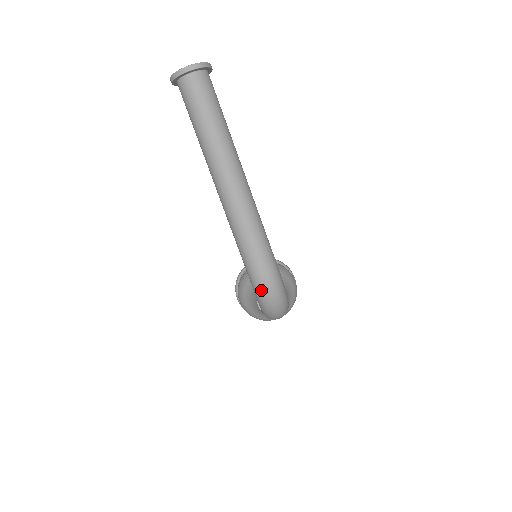
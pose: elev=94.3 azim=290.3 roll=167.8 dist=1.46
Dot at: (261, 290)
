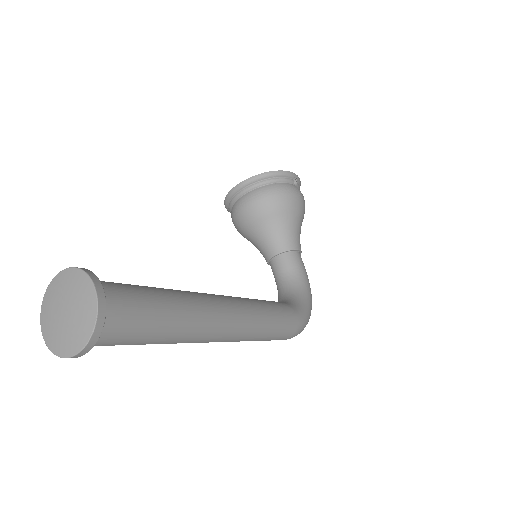
Dot at: occluded
